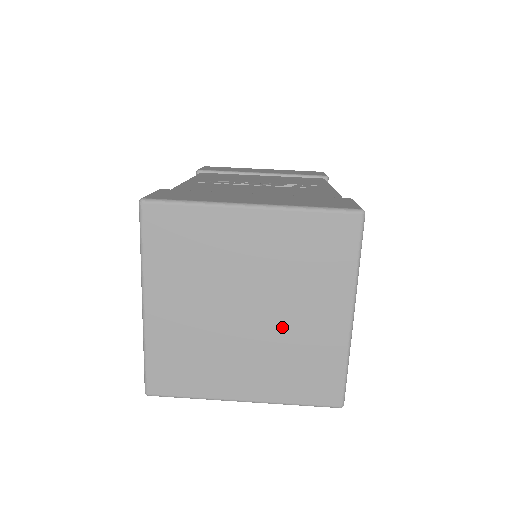
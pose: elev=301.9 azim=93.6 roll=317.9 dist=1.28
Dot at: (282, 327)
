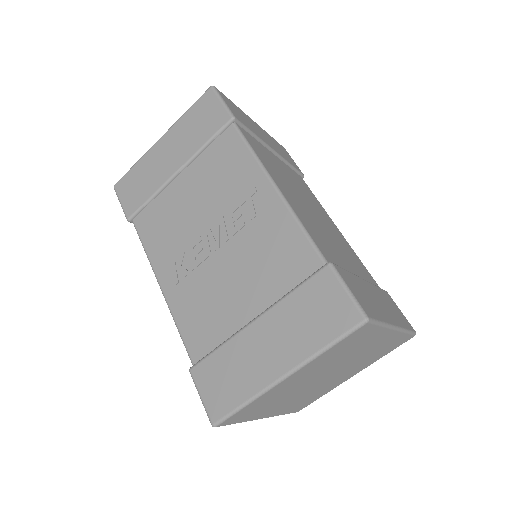
Dot at: (353, 362)
